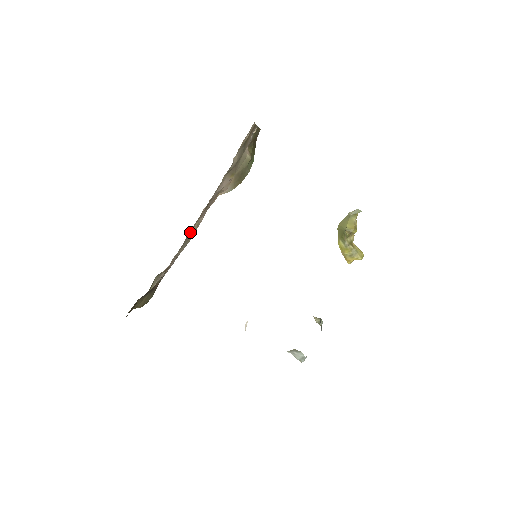
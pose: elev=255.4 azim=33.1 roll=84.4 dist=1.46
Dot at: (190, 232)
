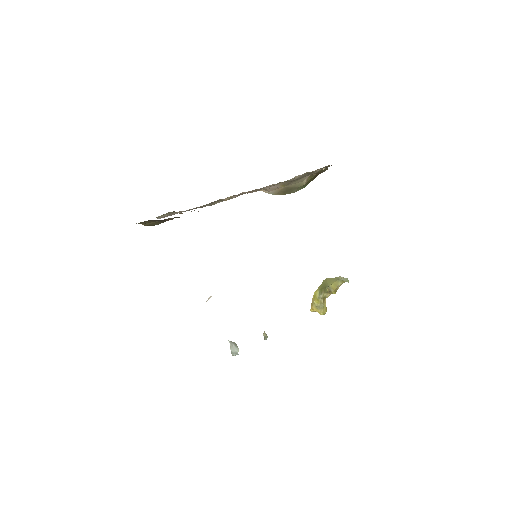
Dot at: occluded
